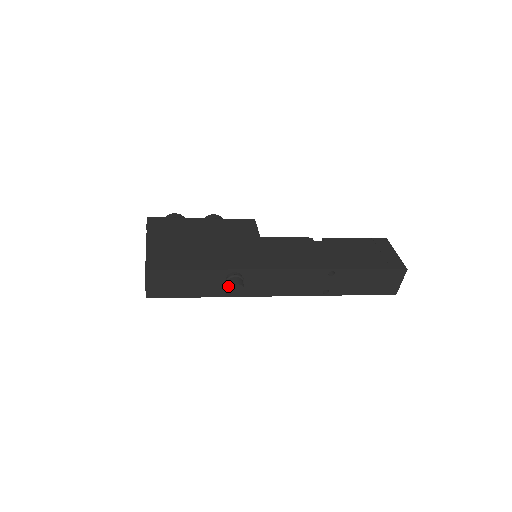
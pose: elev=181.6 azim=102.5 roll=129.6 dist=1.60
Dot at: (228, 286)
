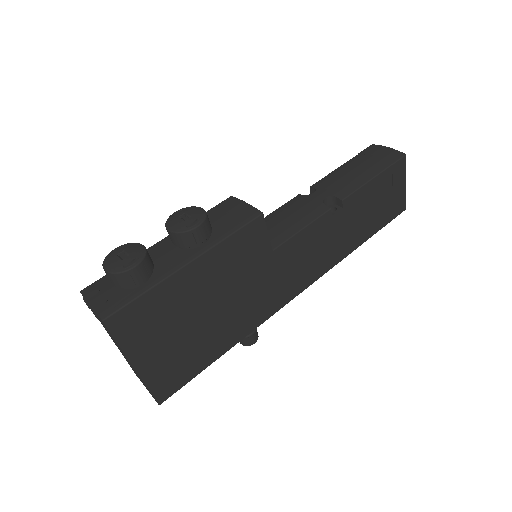
Dot at: (243, 344)
